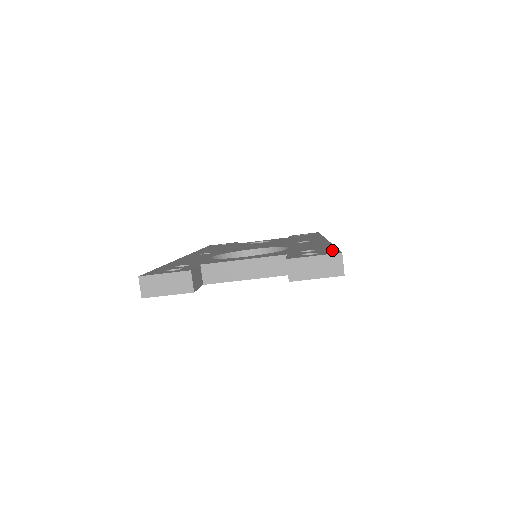
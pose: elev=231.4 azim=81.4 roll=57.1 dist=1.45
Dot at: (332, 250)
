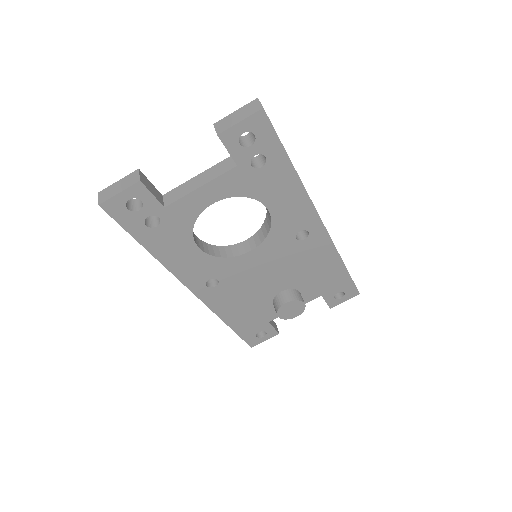
Dot at: occluded
